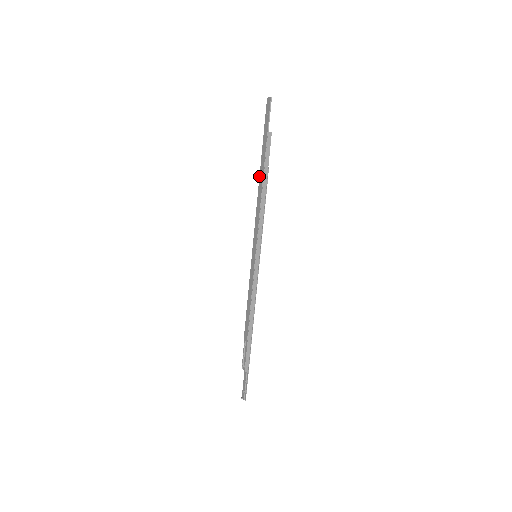
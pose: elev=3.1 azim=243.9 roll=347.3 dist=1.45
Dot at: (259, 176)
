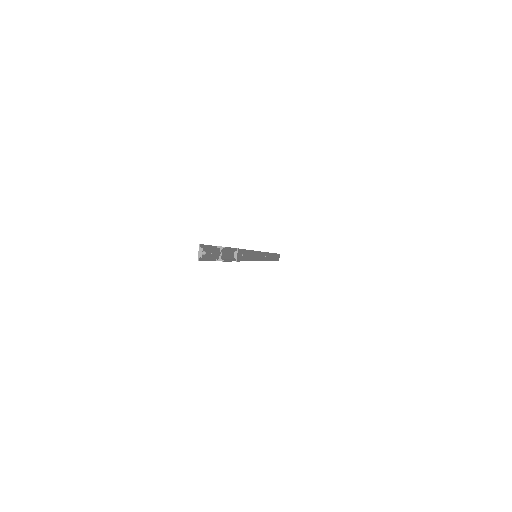
Dot at: occluded
